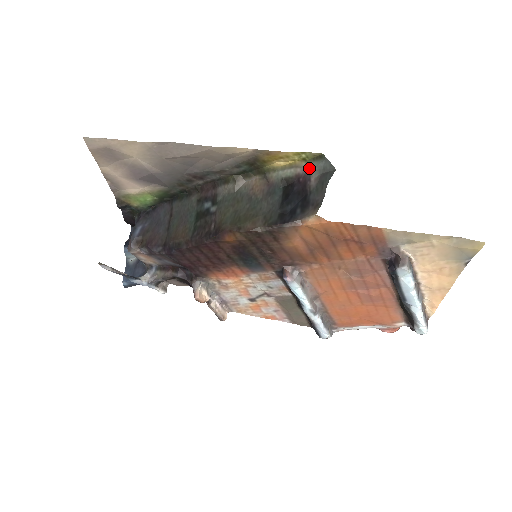
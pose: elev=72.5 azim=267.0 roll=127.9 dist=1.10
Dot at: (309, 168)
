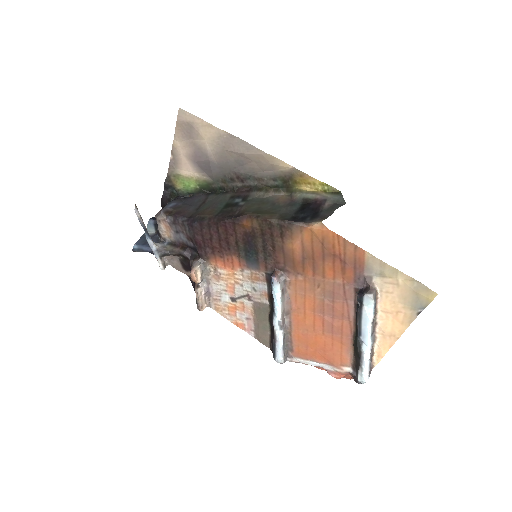
Dot at: (327, 197)
